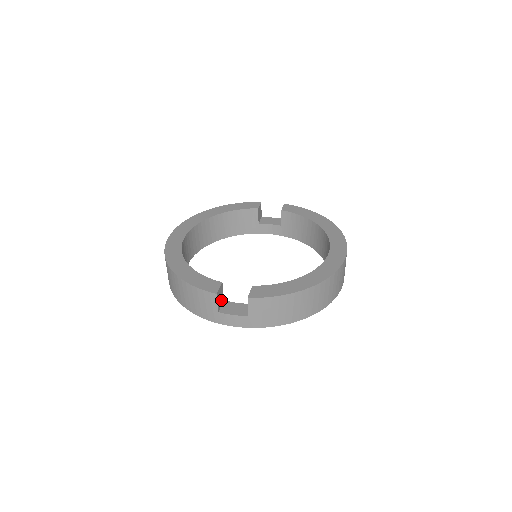
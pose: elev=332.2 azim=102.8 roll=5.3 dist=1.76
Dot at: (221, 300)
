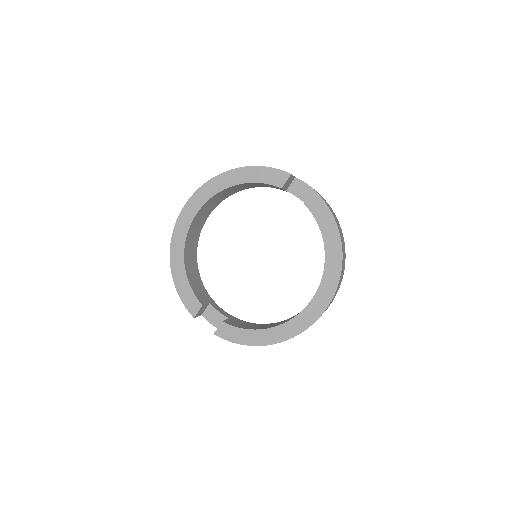
Dot at: (205, 308)
